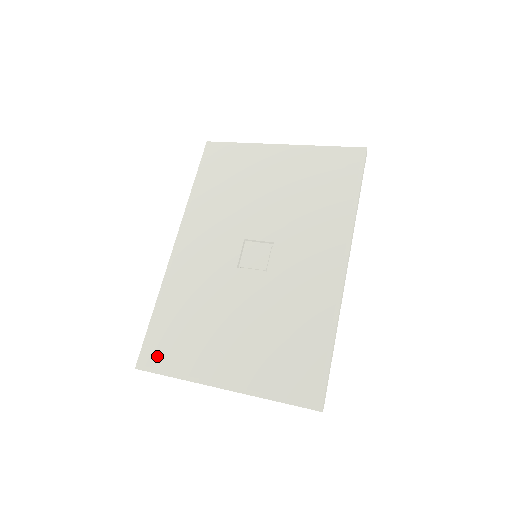
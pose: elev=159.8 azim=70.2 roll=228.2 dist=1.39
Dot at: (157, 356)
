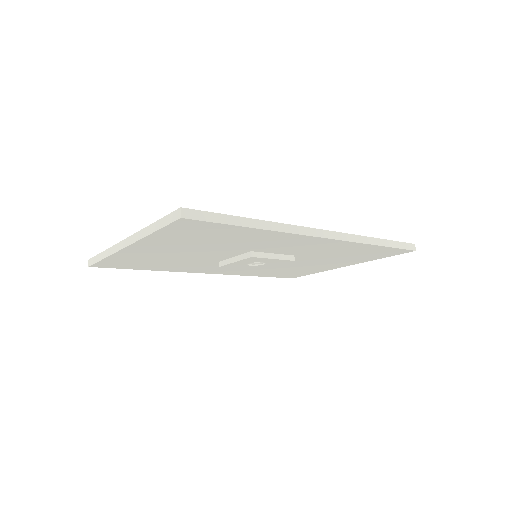
Dot at: occluded
